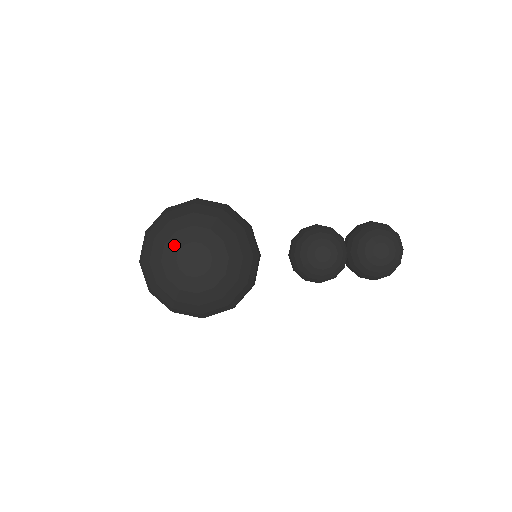
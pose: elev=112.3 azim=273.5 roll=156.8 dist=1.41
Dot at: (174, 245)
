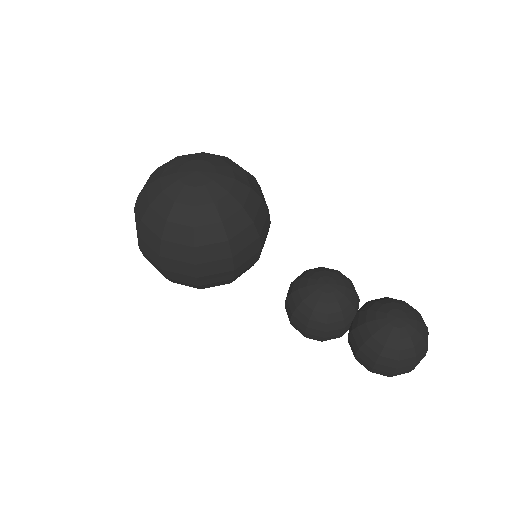
Dot at: (189, 158)
